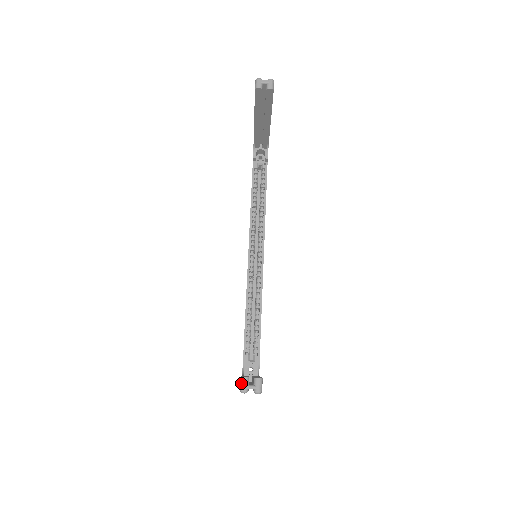
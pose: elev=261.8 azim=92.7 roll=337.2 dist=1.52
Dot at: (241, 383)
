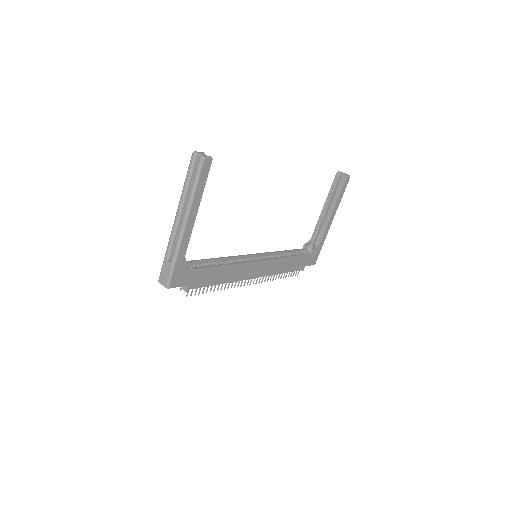
Dot at: (198, 152)
